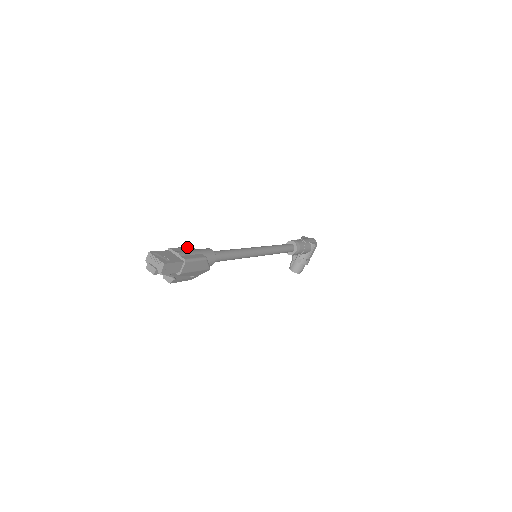
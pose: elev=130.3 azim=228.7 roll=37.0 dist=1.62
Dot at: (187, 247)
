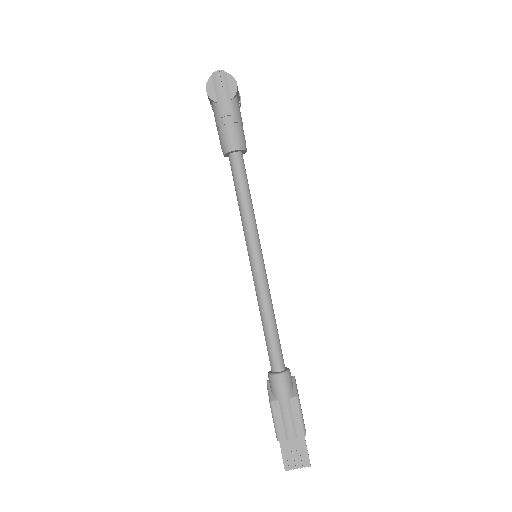
Dot at: (274, 412)
